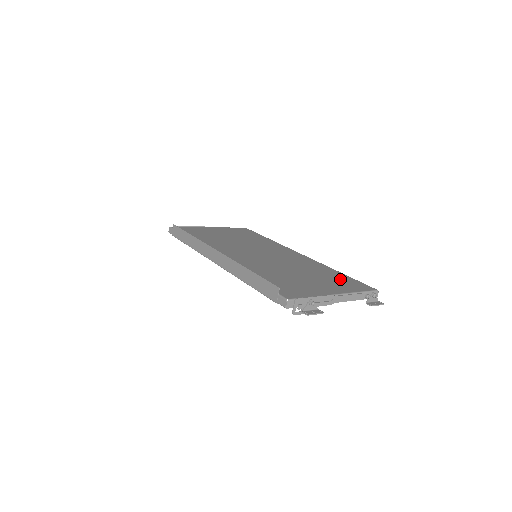
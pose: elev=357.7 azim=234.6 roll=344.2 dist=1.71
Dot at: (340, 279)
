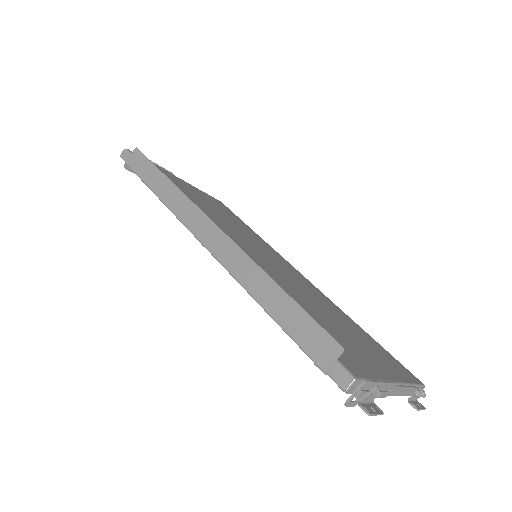
Dot at: (376, 346)
